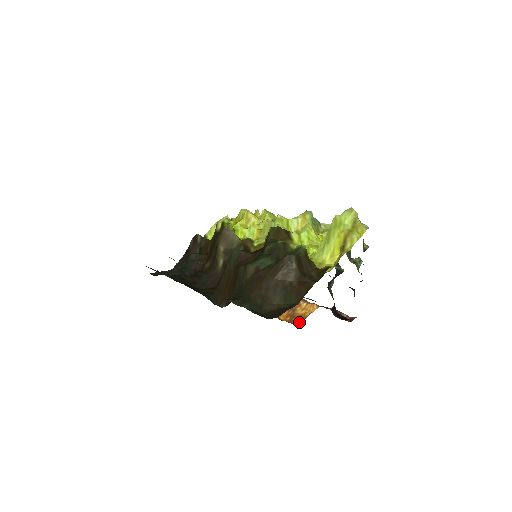
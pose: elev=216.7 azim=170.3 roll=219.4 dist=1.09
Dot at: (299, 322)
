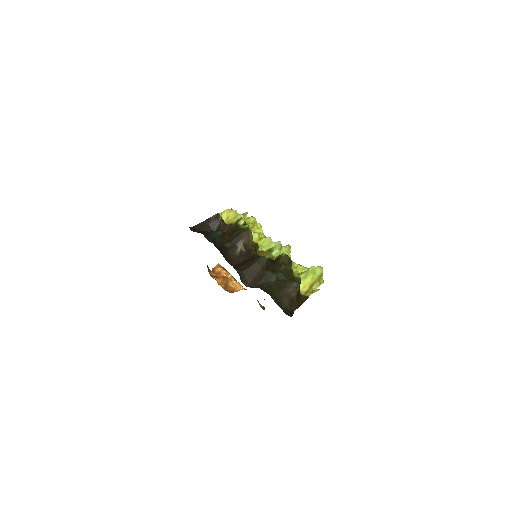
Dot at: (230, 292)
